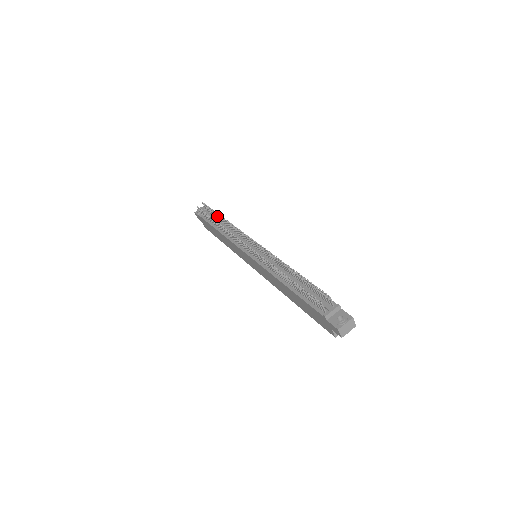
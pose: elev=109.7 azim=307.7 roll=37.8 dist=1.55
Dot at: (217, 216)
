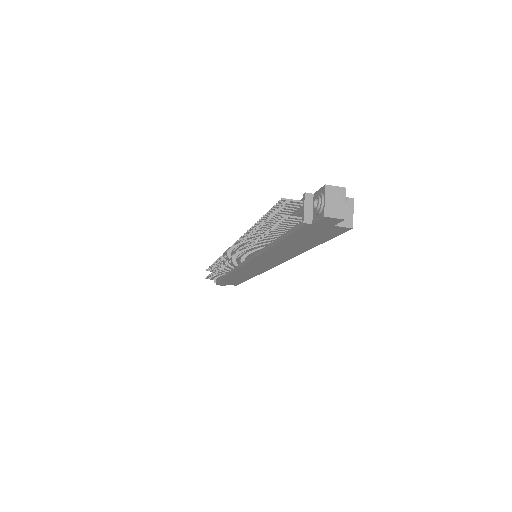
Dot at: (218, 266)
